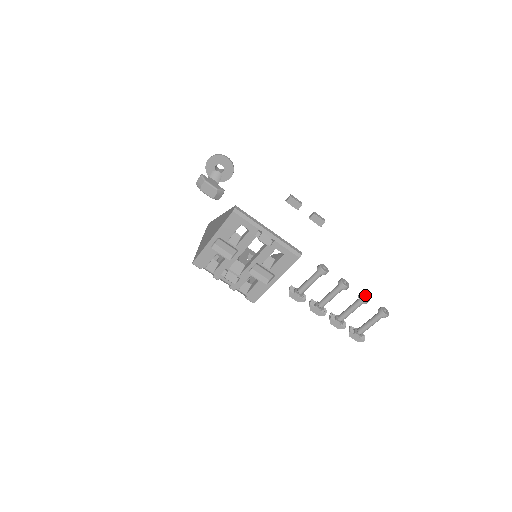
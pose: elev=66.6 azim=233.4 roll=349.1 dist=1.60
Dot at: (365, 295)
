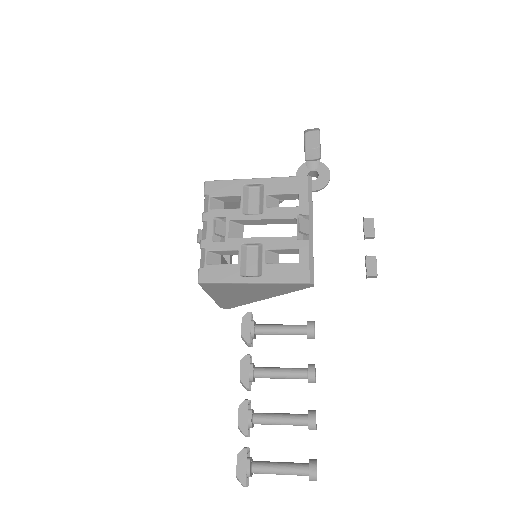
Dot at: occluded
